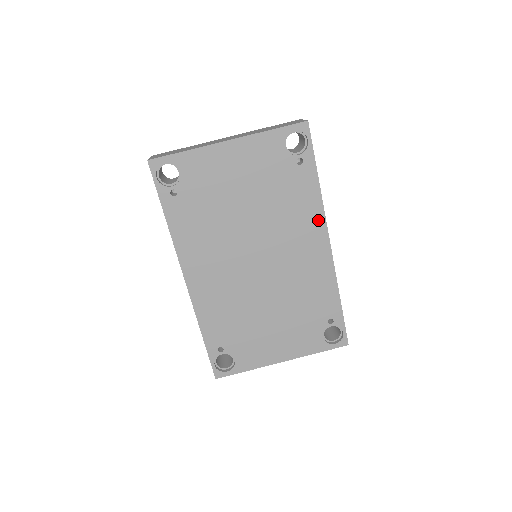
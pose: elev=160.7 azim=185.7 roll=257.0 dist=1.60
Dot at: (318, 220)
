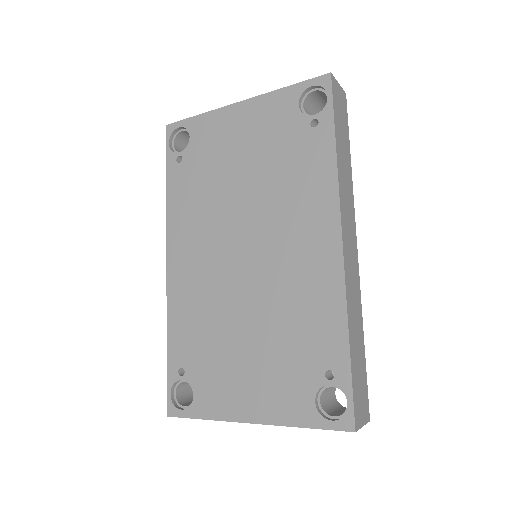
Dot at: (329, 204)
